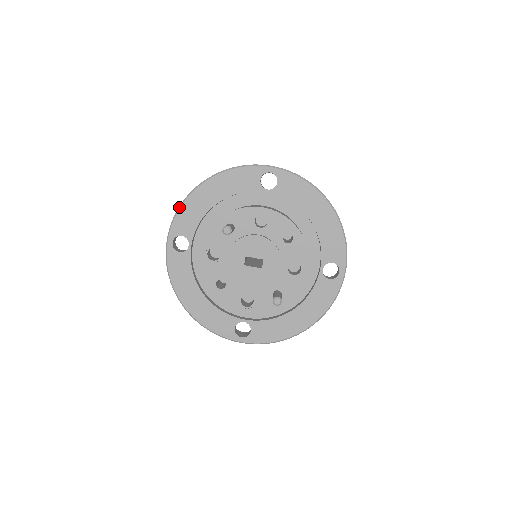
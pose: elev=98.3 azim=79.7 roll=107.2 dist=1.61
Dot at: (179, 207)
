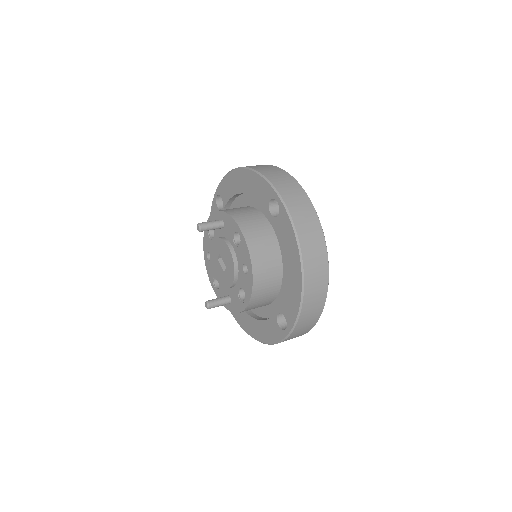
Dot at: (226, 174)
